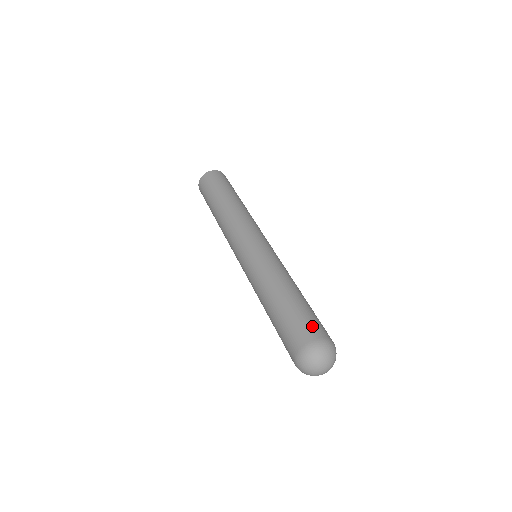
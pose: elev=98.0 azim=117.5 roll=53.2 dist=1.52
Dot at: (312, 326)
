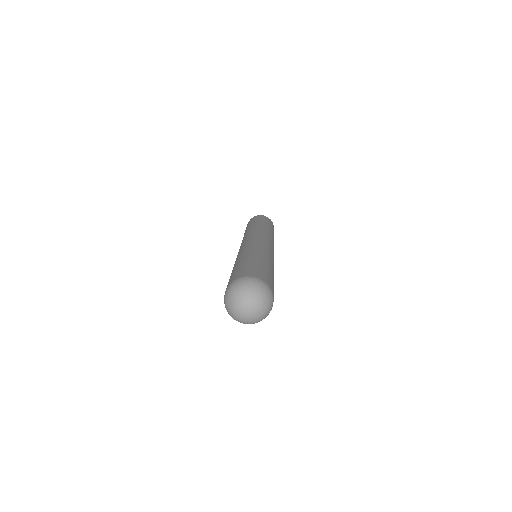
Dot at: (261, 273)
